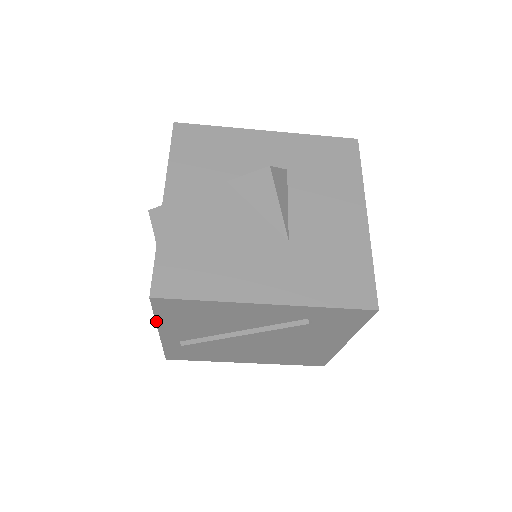
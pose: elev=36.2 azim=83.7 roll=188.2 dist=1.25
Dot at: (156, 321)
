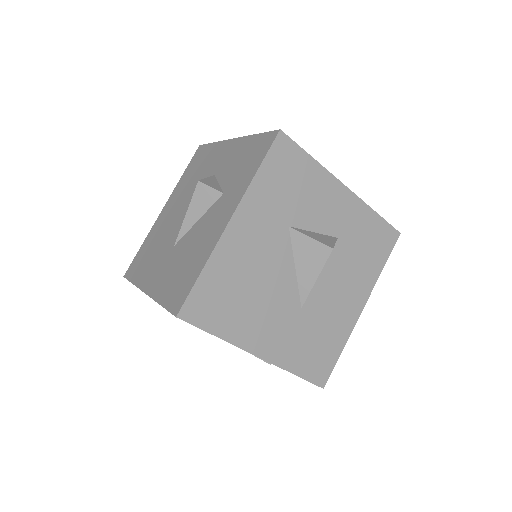
Dot at: (157, 302)
